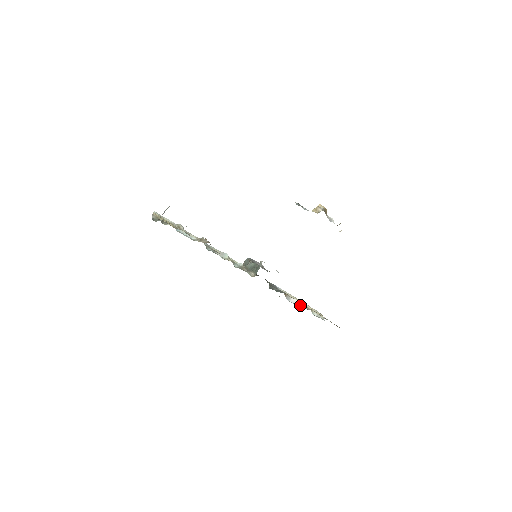
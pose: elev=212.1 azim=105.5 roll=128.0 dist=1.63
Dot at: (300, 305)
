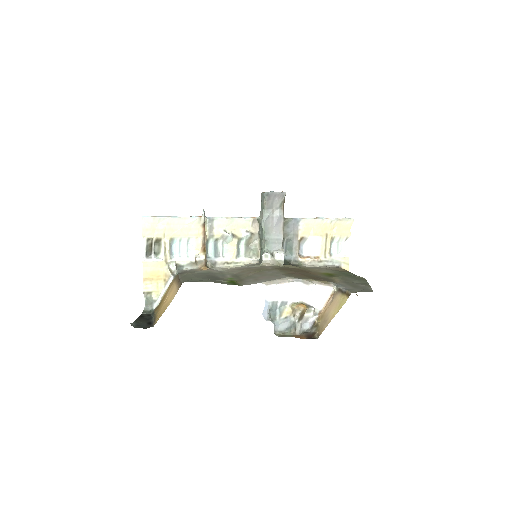
Dot at: (317, 243)
